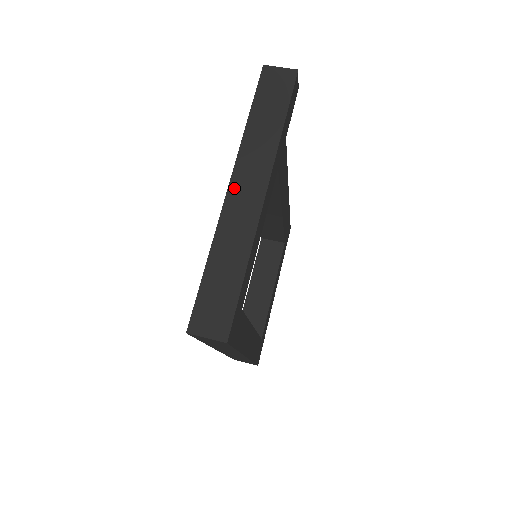
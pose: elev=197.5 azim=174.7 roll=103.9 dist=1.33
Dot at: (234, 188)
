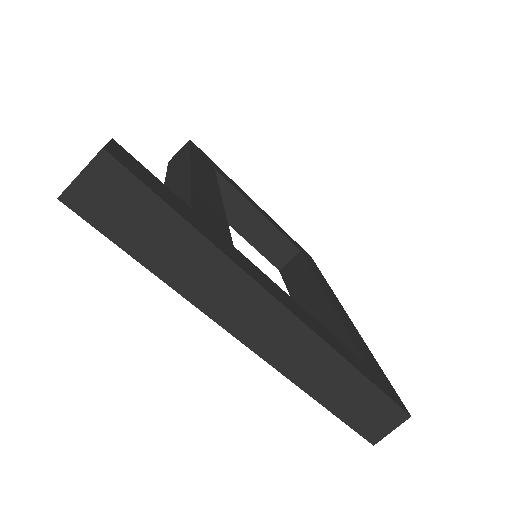
Dot at: (252, 340)
